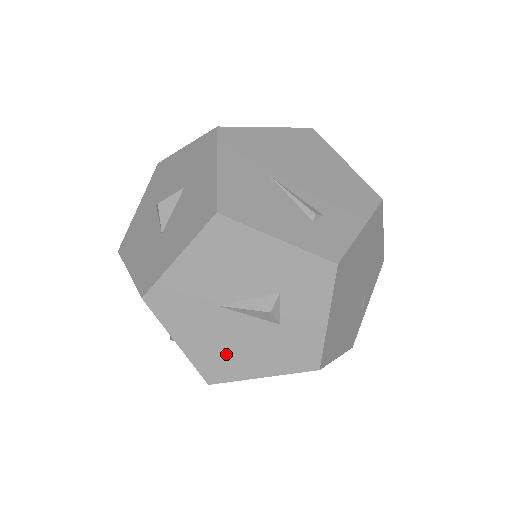
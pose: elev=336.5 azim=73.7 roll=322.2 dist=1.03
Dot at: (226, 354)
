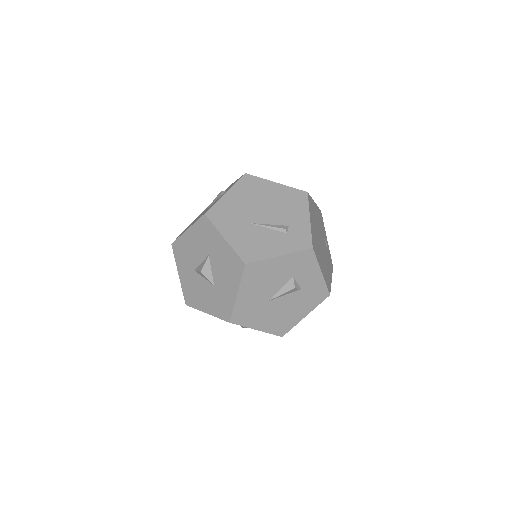
Dot at: (283, 318)
